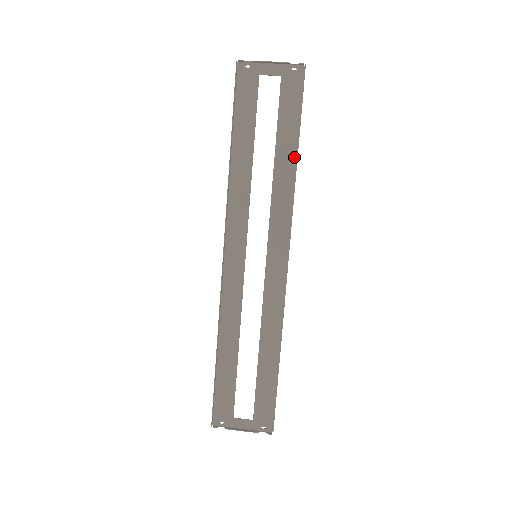
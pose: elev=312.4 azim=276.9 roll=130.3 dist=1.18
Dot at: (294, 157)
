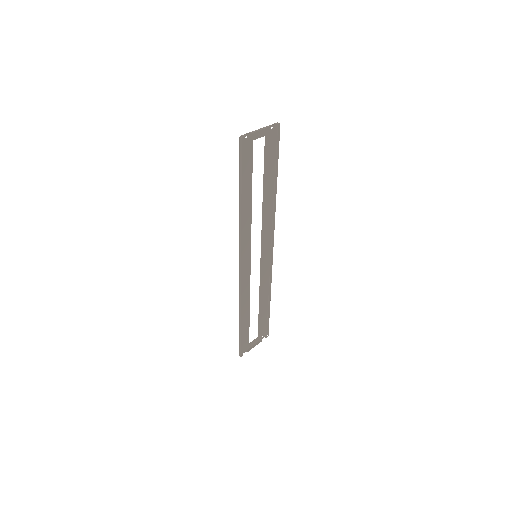
Dot at: (273, 186)
